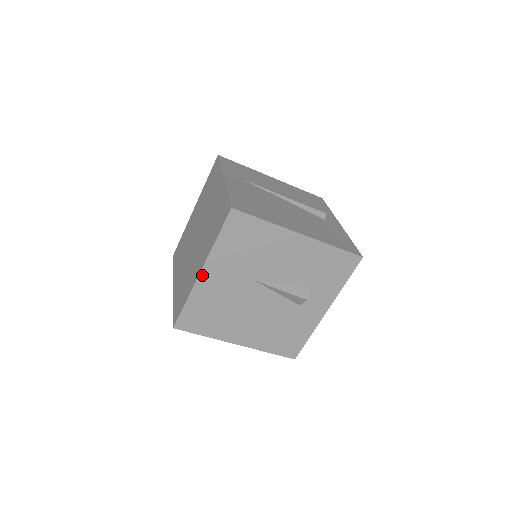
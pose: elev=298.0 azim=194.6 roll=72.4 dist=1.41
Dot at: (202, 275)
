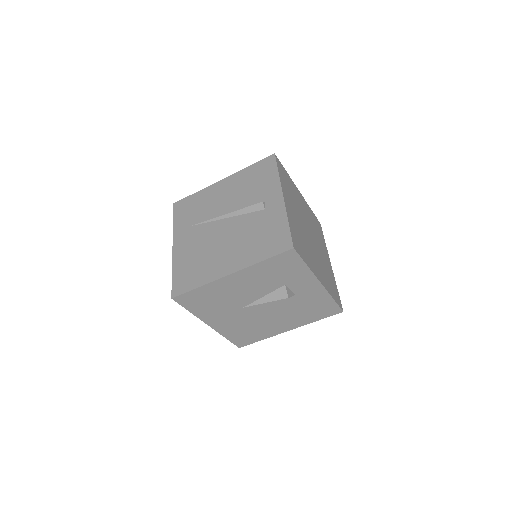
Dot at: (212, 326)
